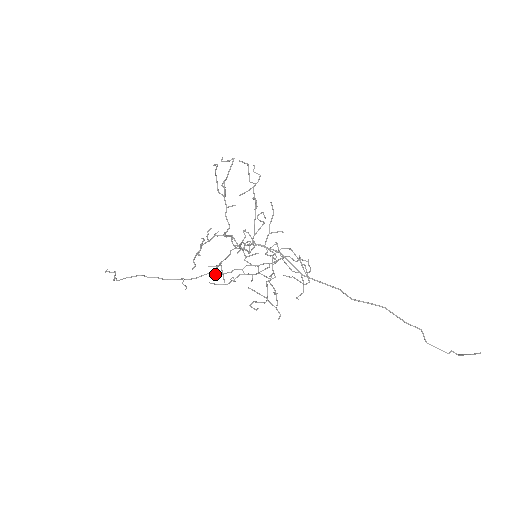
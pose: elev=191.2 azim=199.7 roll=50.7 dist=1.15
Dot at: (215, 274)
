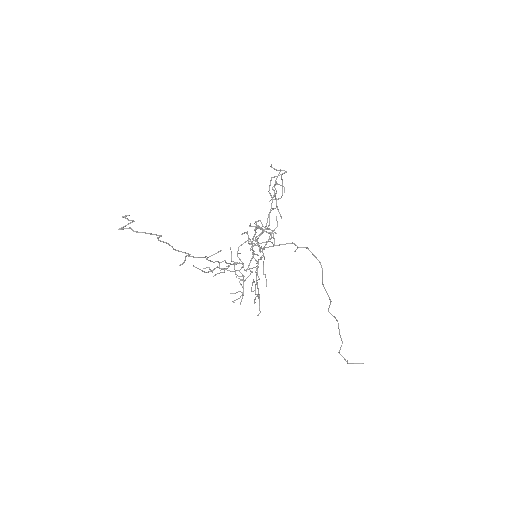
Dot at: (207, 259)
